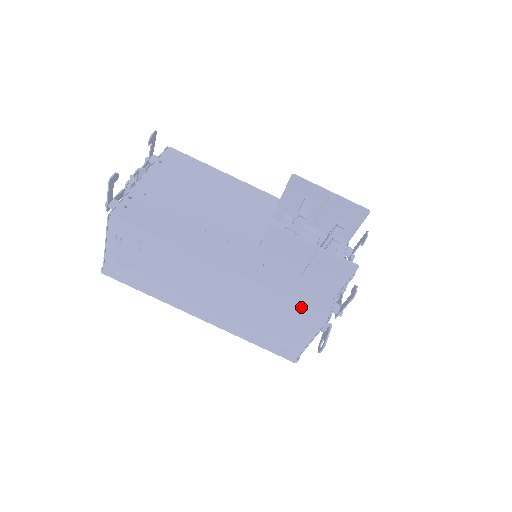
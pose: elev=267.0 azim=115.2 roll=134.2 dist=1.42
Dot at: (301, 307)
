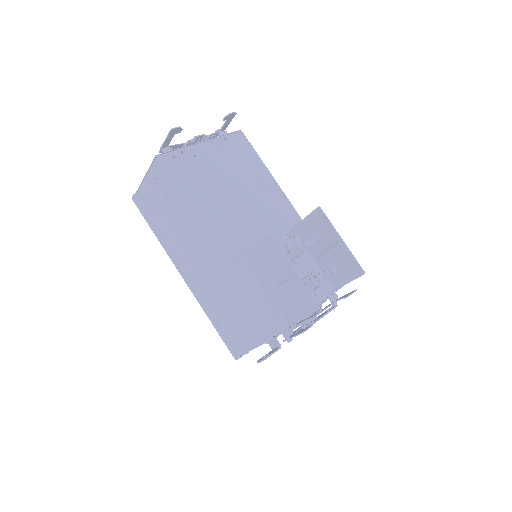
Dot at: (258, 314)
